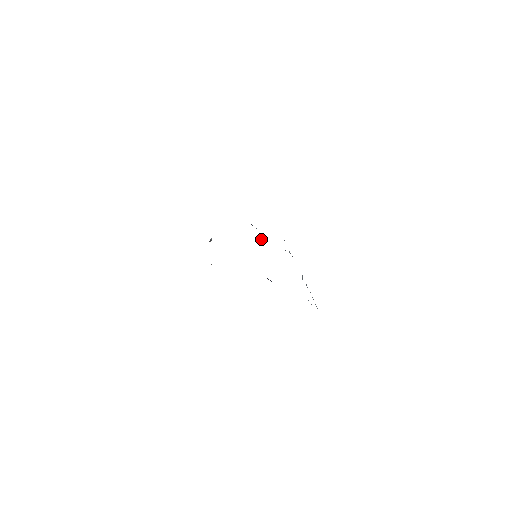
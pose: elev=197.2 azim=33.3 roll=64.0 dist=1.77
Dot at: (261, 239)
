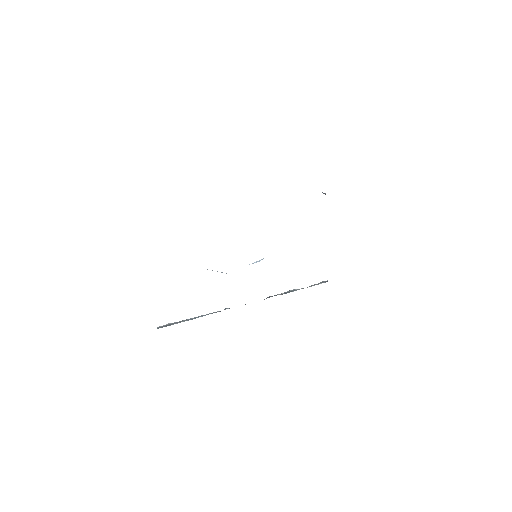
Dot at: occluded
